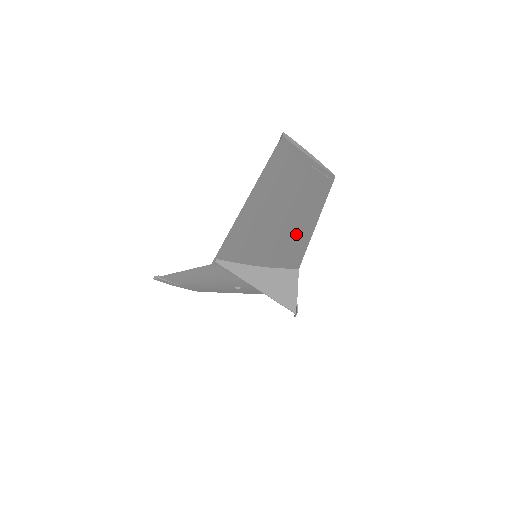
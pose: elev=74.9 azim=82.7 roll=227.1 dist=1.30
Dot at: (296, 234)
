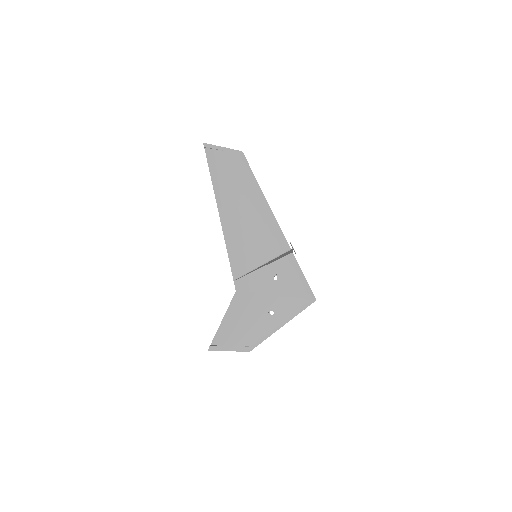
Dot at: (260, 211)
